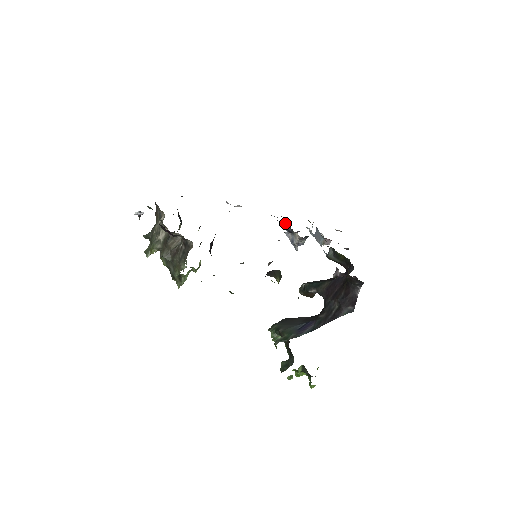
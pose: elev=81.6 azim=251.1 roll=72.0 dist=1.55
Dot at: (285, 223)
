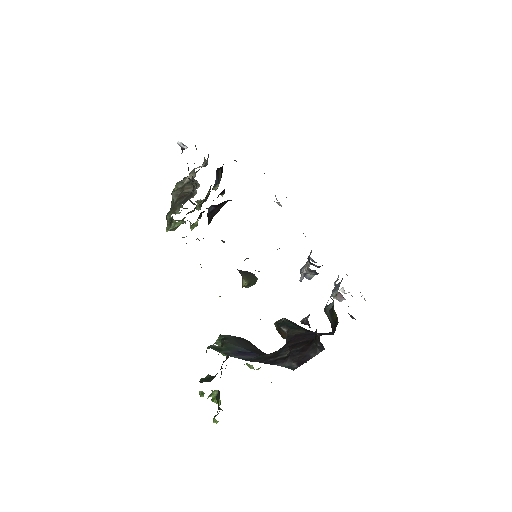
Dot at: occluded
